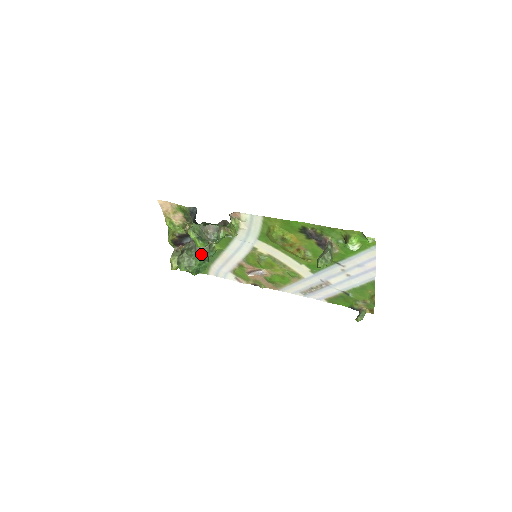
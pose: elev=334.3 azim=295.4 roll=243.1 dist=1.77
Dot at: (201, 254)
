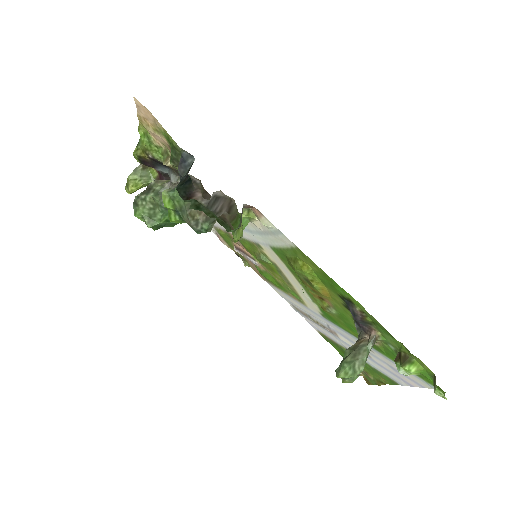
Dot at: occluded
